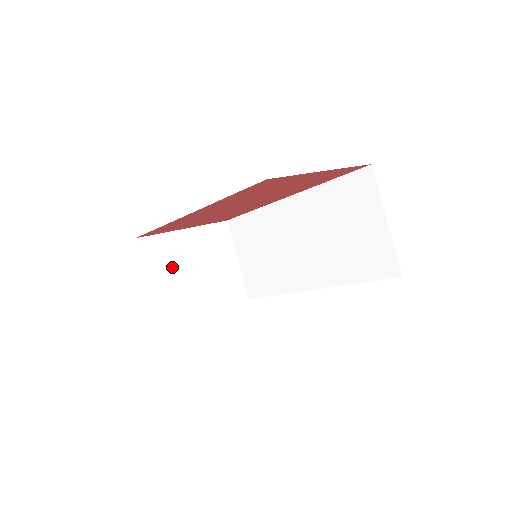
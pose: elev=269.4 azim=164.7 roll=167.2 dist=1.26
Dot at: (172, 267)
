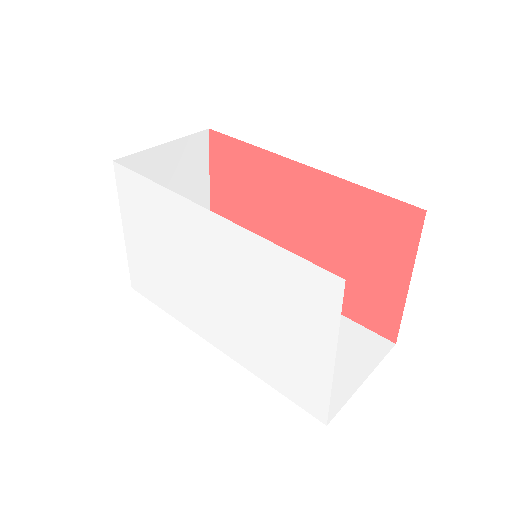
Dot at: (178, 175)
